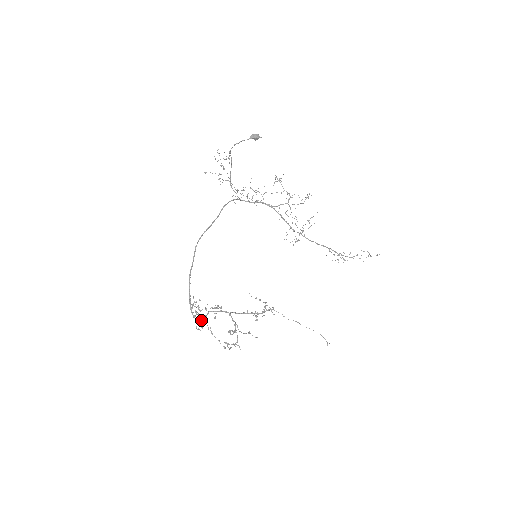
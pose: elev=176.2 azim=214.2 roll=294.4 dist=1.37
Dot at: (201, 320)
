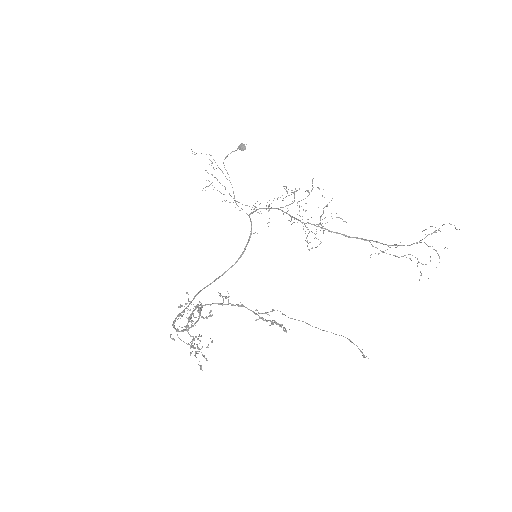
Dot at: (181, 331)
